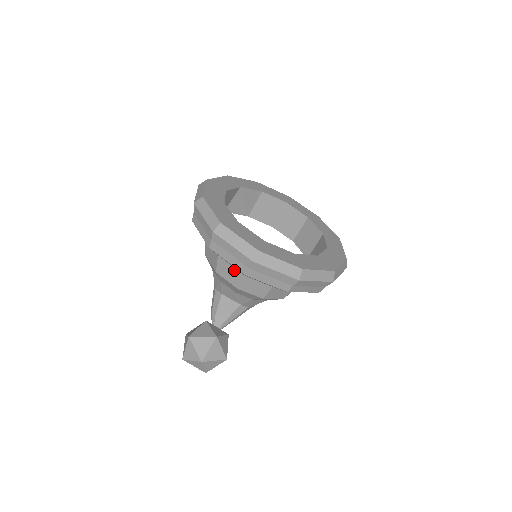
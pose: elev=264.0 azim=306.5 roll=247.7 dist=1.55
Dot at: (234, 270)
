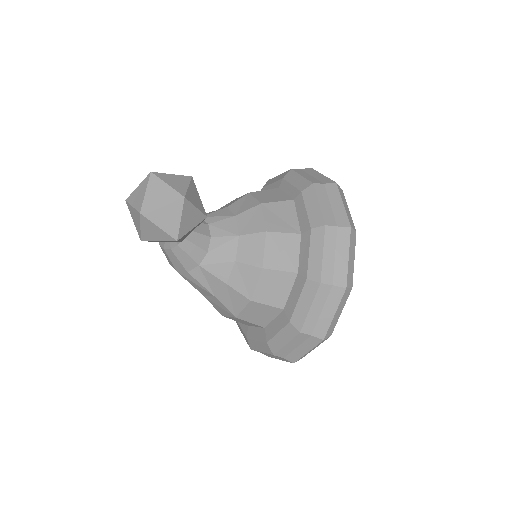
Dot at: (287, 221)
